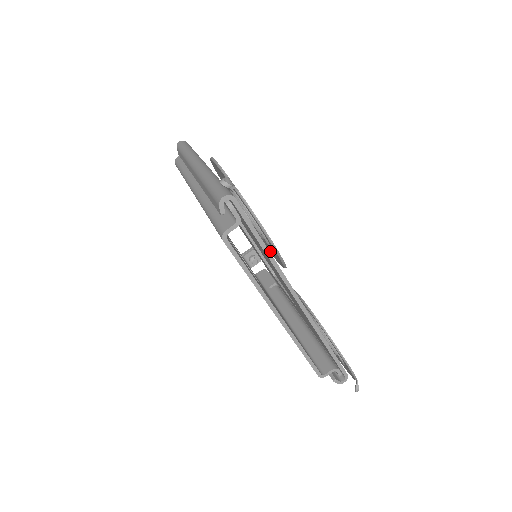
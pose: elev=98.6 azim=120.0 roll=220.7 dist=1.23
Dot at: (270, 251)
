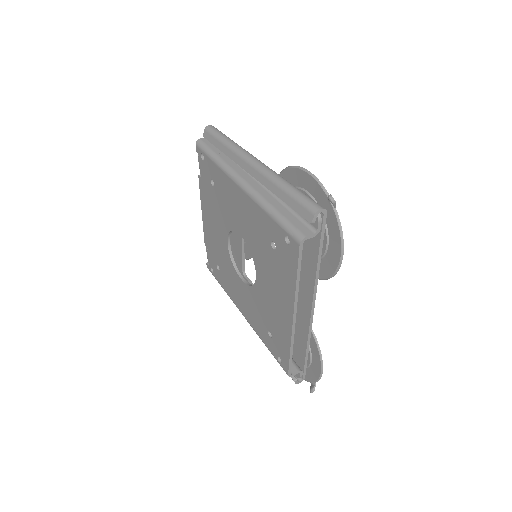
Dot at: occluded
